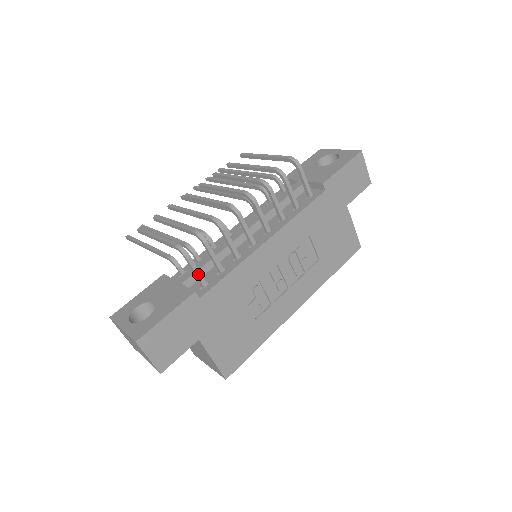
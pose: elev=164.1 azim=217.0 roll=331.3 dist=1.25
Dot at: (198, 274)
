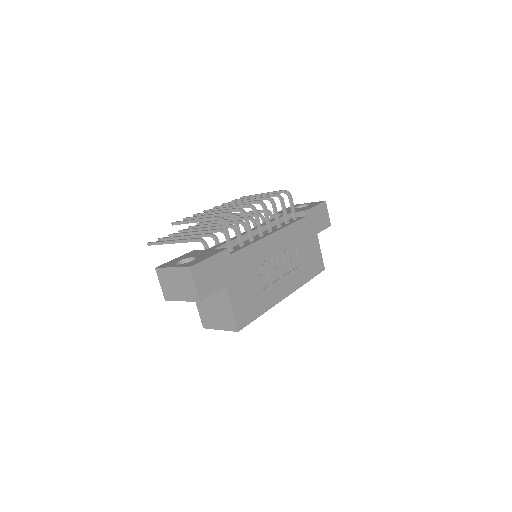
Dot at: (229, 240)
